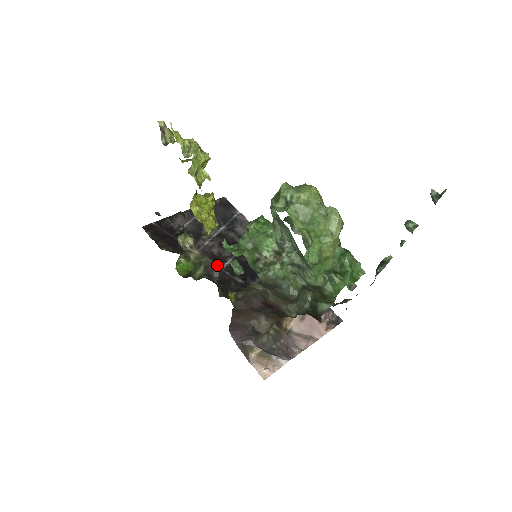
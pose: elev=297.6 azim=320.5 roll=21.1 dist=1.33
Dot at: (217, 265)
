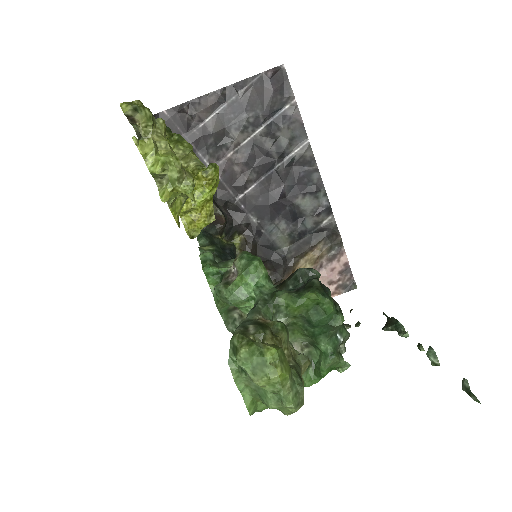
Dot at: (223, 216)
